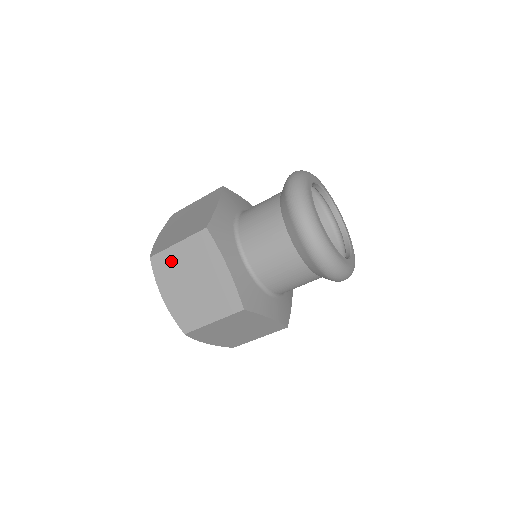
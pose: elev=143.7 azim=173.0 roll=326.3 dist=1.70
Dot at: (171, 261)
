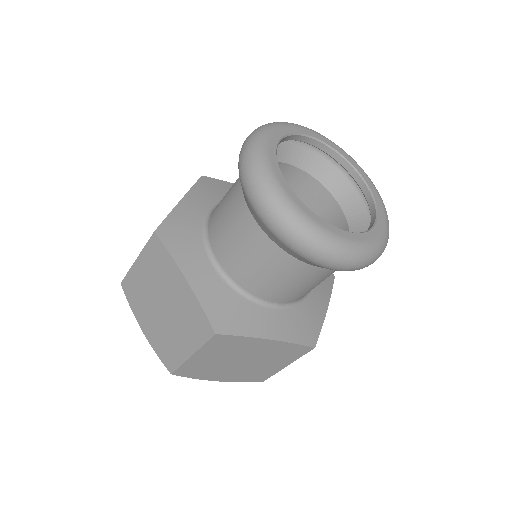
Dot at: (199, 365)
